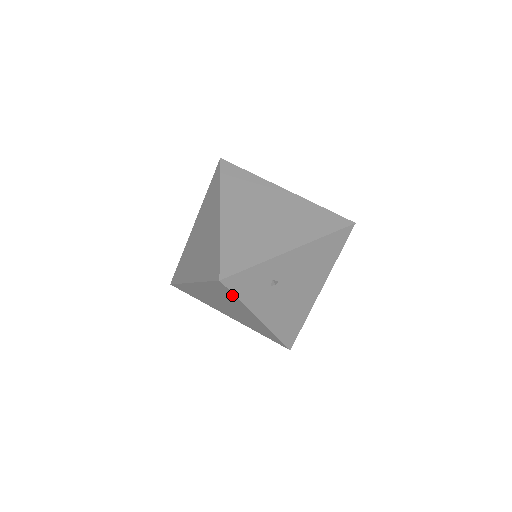
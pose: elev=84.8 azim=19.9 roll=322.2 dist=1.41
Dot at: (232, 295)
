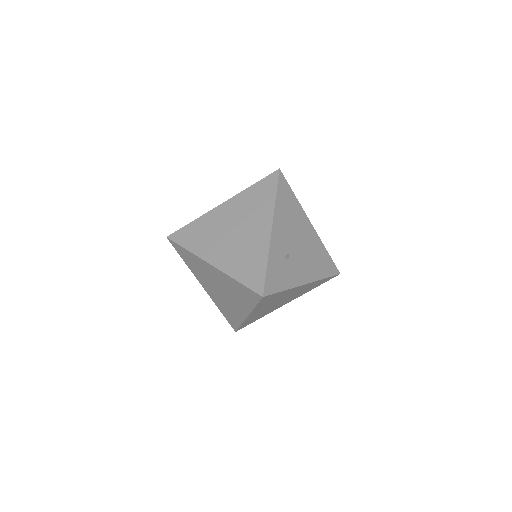
Dot at: (277, 294)
